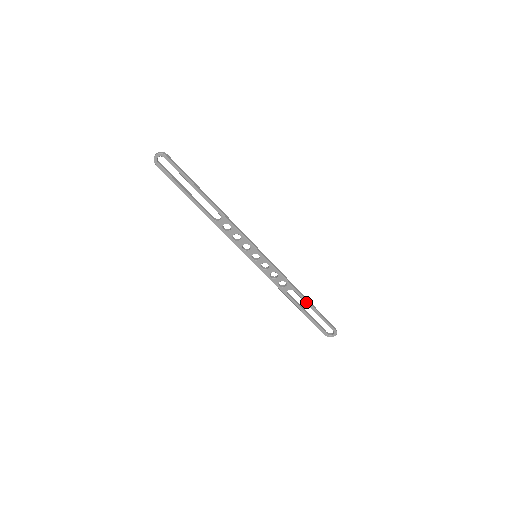
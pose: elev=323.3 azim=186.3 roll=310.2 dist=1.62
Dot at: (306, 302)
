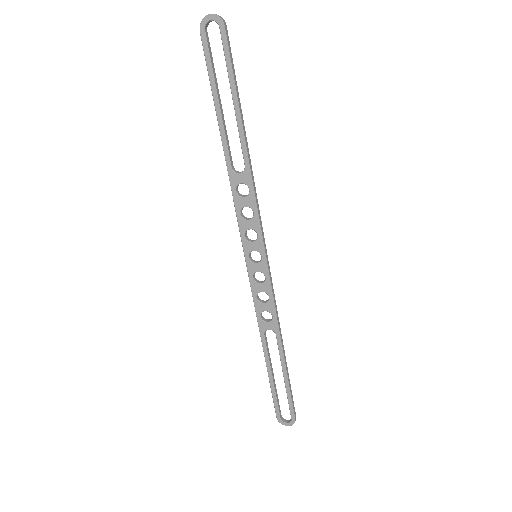
Dot at: (282, 359)
